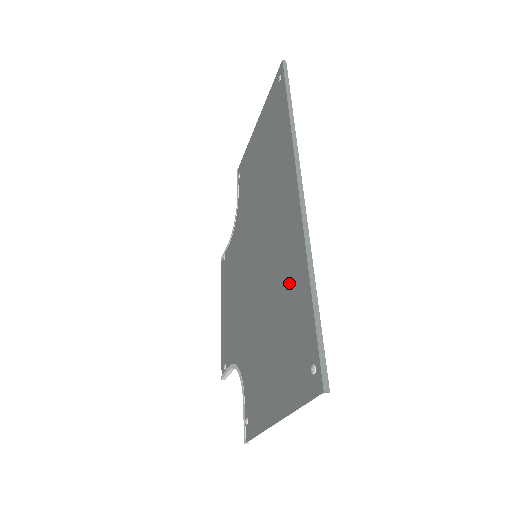
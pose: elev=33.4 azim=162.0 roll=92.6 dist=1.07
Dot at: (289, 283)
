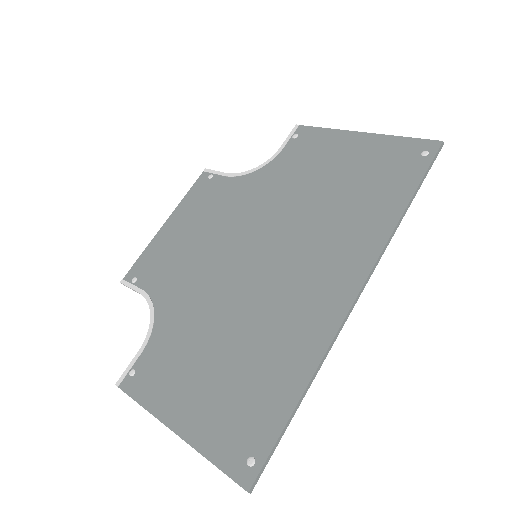
Dot at: (279, 354)
